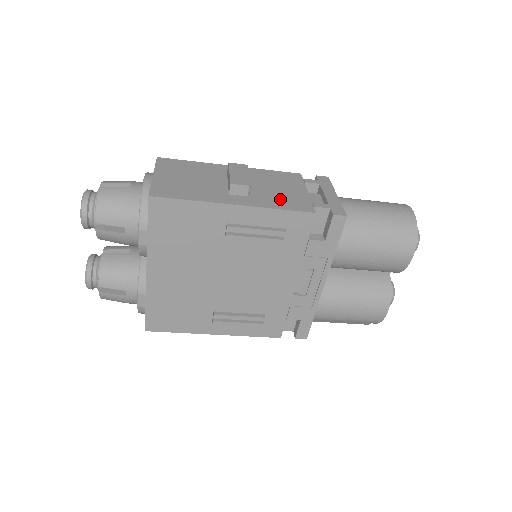
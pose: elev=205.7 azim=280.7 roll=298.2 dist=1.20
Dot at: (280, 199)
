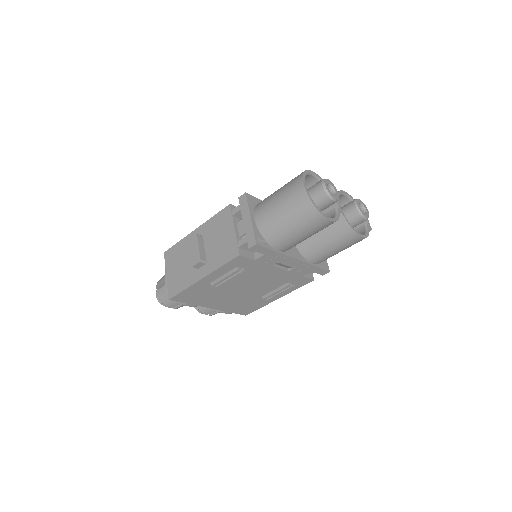
Dot at: (221, 253)
